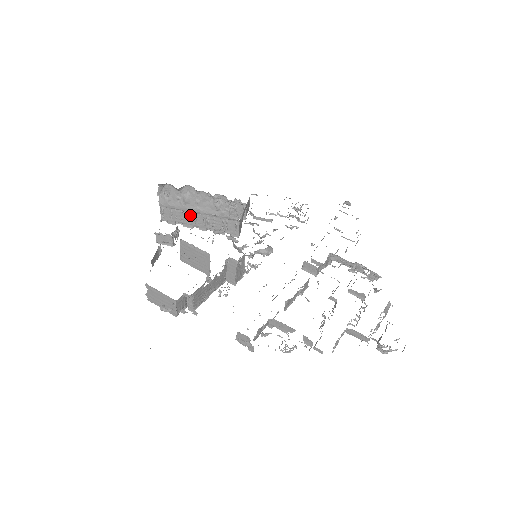
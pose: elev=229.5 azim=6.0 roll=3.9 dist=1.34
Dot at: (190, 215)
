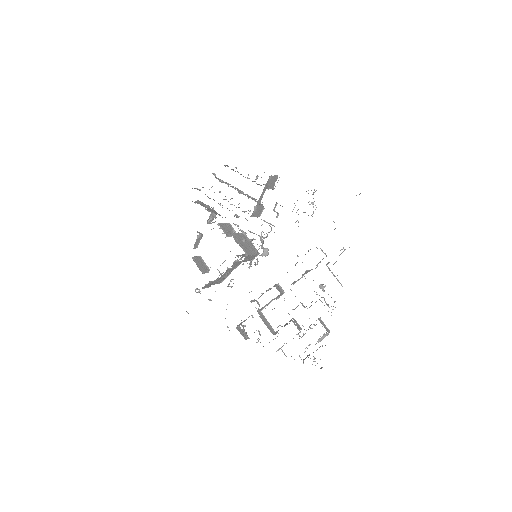
Dot at: occluded
